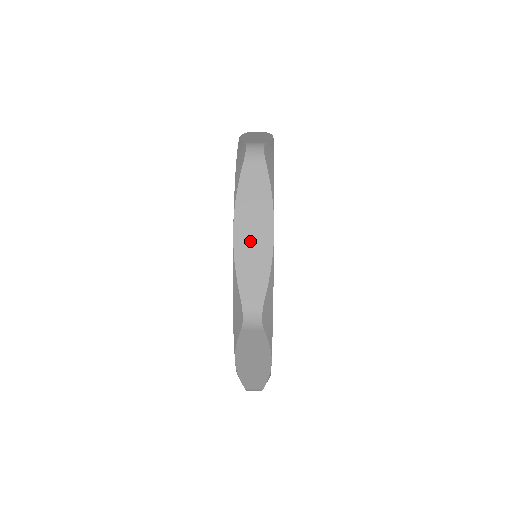
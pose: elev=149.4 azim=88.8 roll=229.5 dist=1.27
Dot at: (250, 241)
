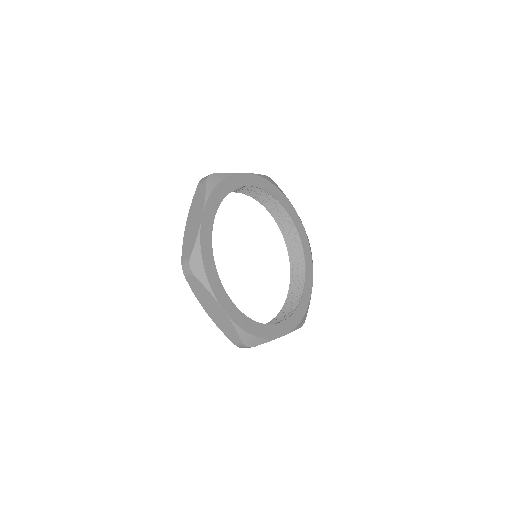
Dot at: (191, 226)
